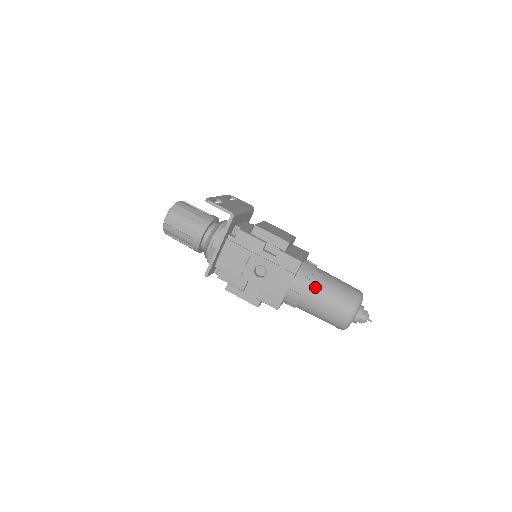
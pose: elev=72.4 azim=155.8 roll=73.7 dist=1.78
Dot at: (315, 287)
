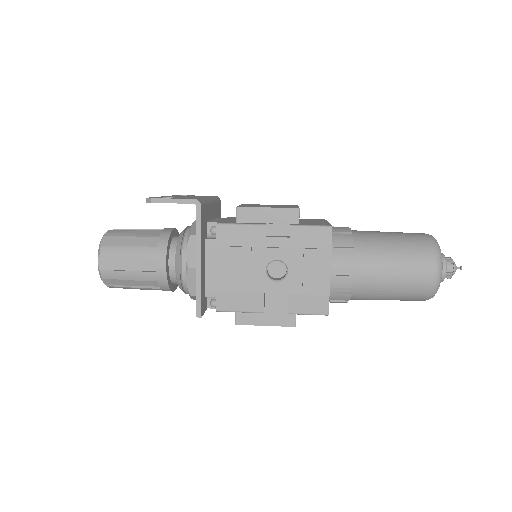
Dot at: (366, 255)
